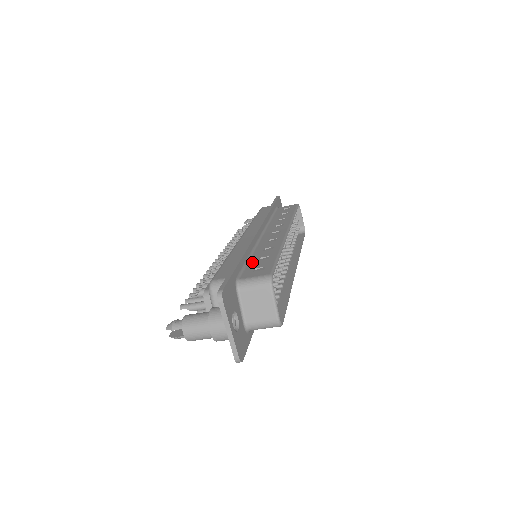
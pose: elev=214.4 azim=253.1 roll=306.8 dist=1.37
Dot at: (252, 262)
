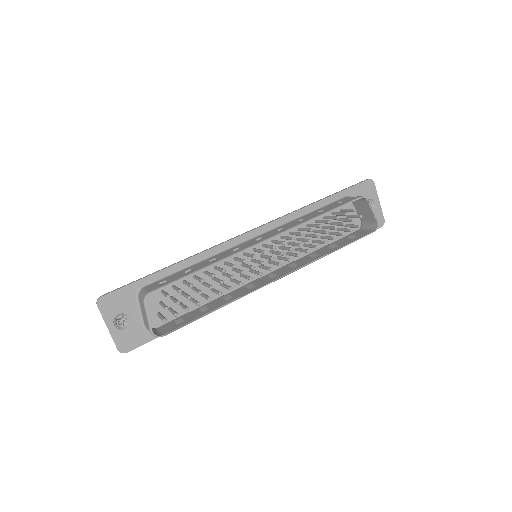
Dot at: (180, 272)
